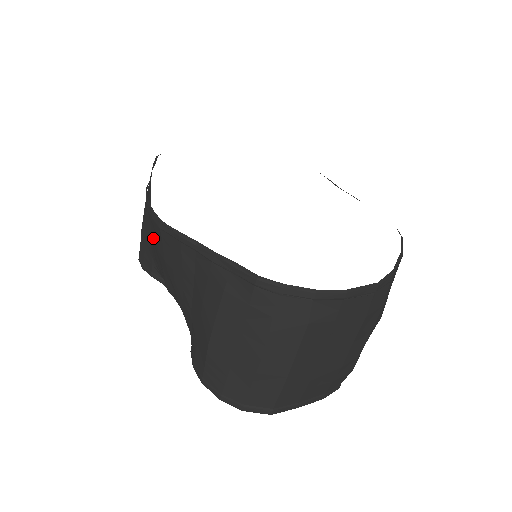
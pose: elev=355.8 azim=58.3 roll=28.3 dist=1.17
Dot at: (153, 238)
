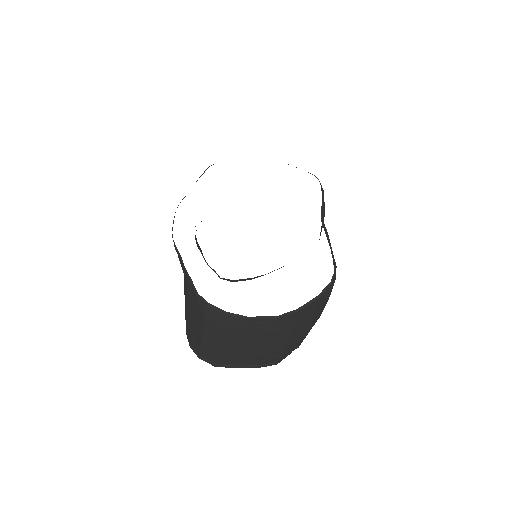
Dot at: occluded
